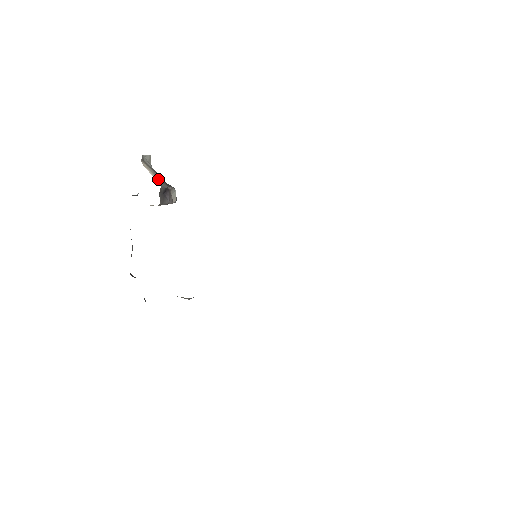
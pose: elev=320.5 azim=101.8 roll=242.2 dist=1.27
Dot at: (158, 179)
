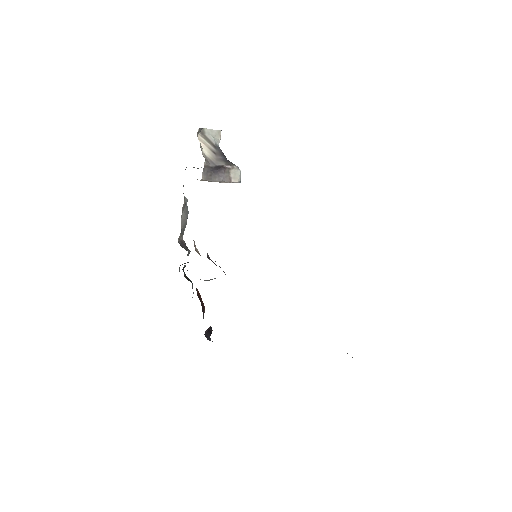
Dot at: (212, 155)
